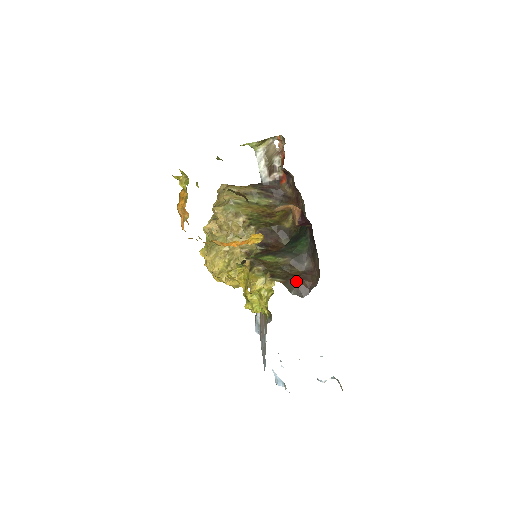
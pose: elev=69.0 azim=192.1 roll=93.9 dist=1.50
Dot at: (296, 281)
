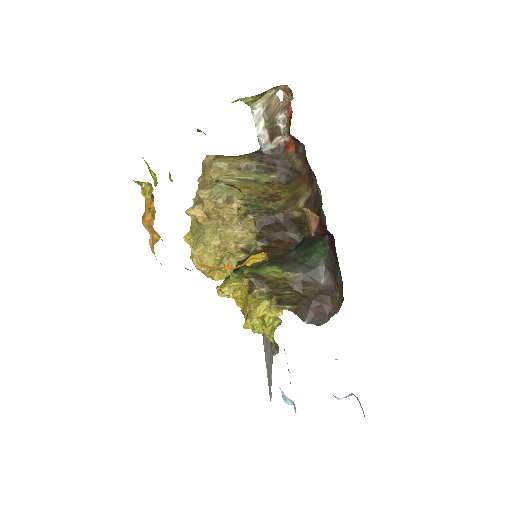
Dot at: (311, 305)
